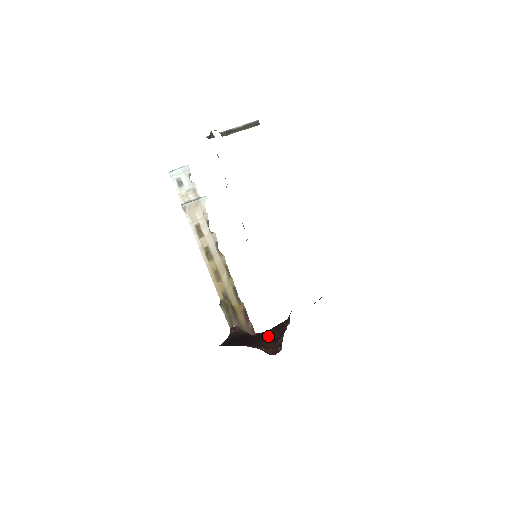
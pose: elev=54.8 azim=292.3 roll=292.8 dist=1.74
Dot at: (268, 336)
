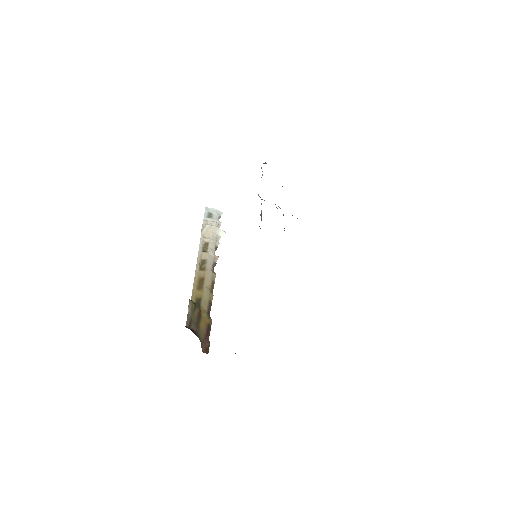
Dot at: occluded
